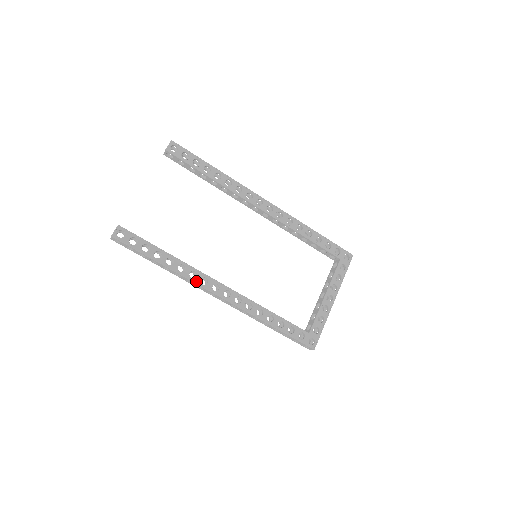
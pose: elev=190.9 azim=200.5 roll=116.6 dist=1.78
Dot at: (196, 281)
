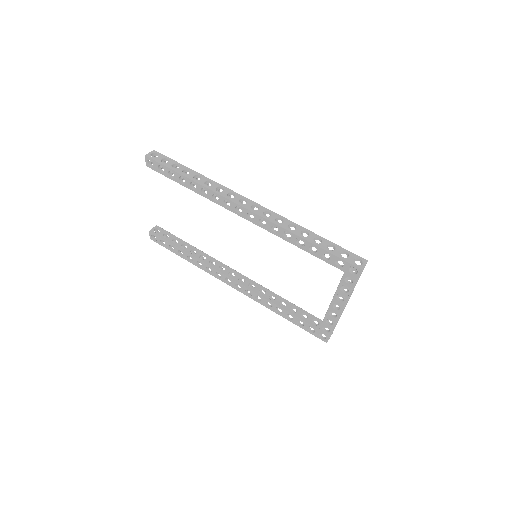
Dot at: (212, 274)
